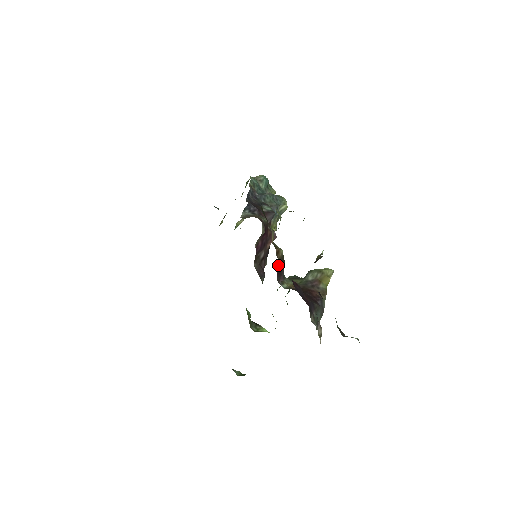
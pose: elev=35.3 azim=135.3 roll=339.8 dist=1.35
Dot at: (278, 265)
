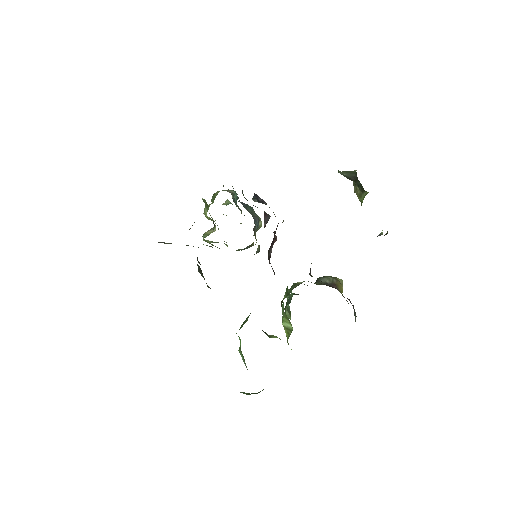
Dot at: occluded
